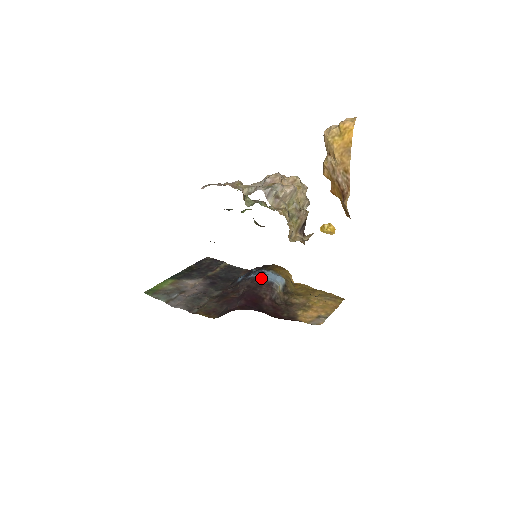
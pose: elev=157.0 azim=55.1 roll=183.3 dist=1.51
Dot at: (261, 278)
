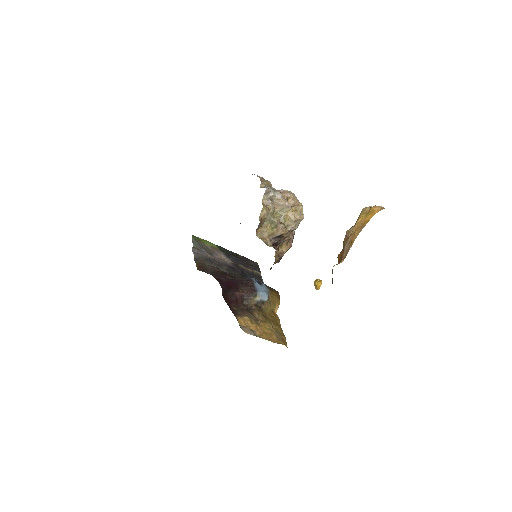
Dot at: (254, 283)
